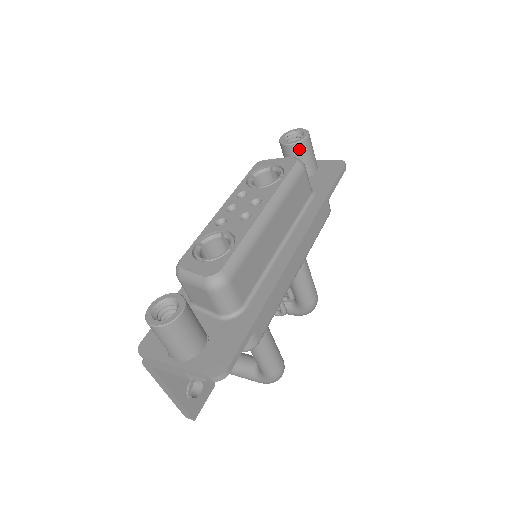
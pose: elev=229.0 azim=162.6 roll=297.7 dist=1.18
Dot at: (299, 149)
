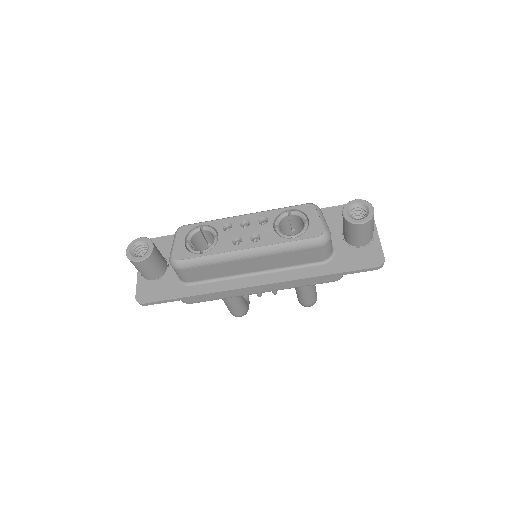
Dot at: (348, 225)
